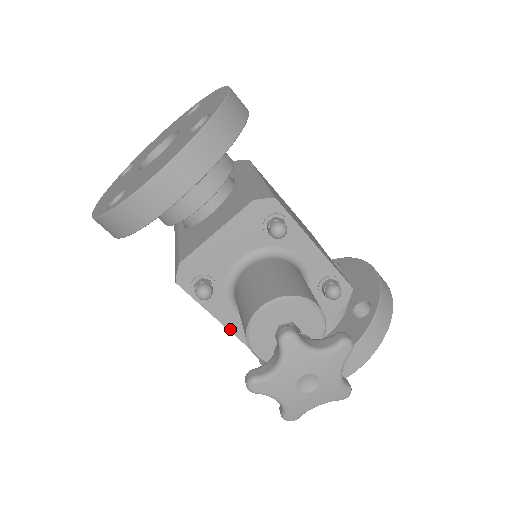
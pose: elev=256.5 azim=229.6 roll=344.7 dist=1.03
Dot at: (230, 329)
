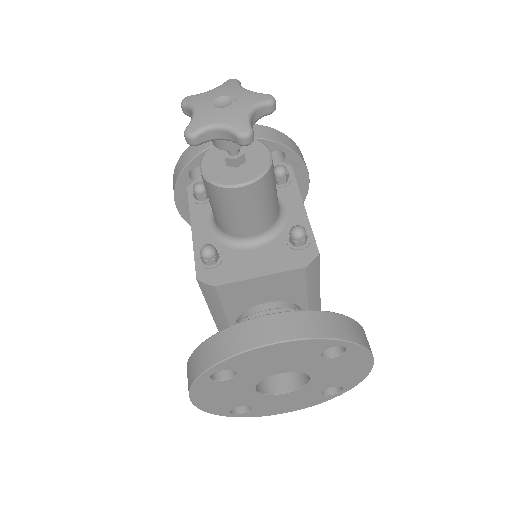
Dot at: (194, 237)
